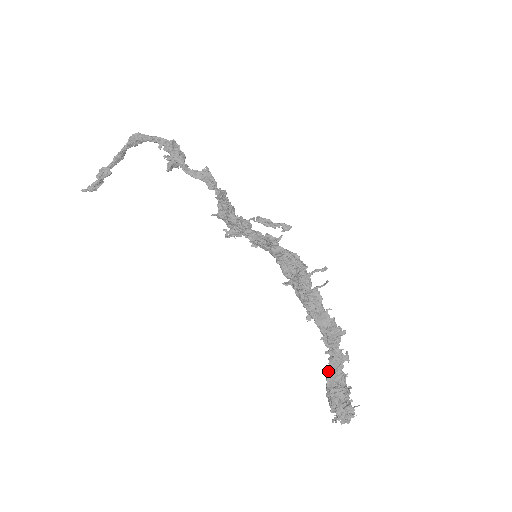
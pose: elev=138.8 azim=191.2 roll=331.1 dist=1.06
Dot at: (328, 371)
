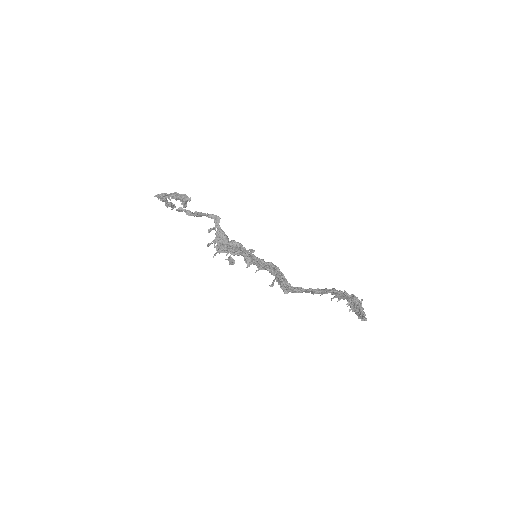
Dot at: (339, 300)
